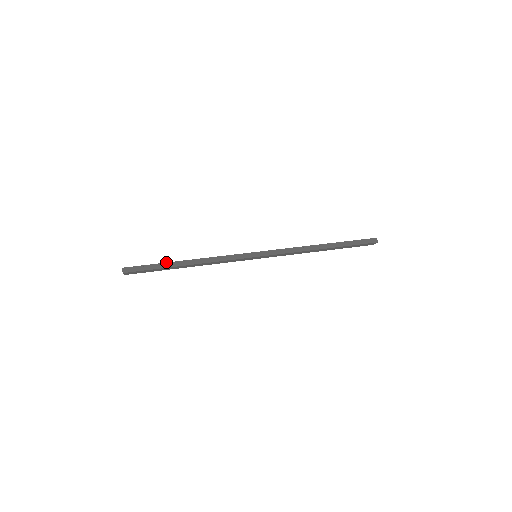
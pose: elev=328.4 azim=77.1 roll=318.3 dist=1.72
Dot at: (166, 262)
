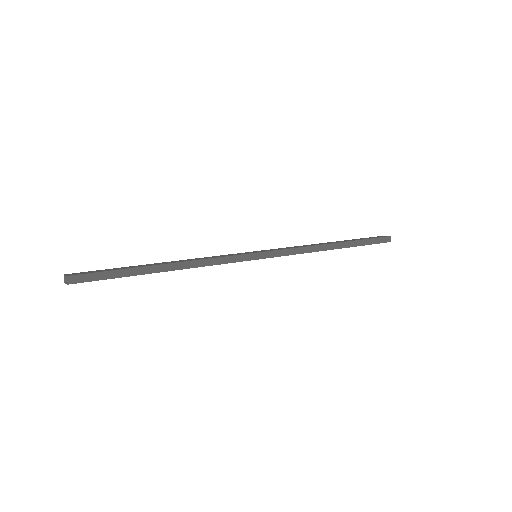
Dot at: (136, 267)
